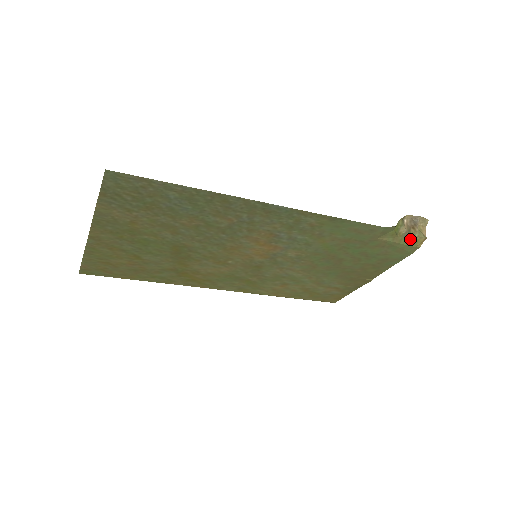
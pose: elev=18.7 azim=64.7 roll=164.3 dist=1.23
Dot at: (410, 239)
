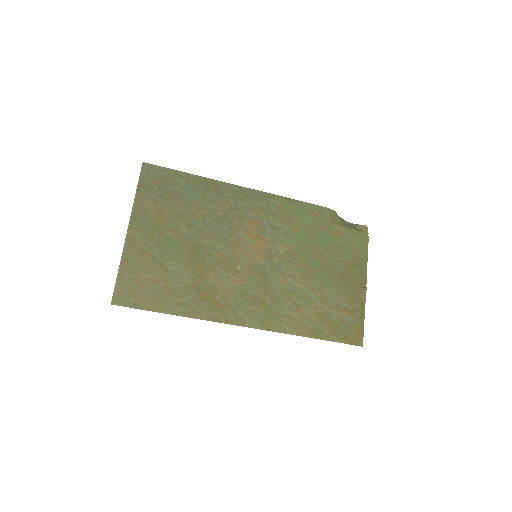
Dot at: (356, 228)
